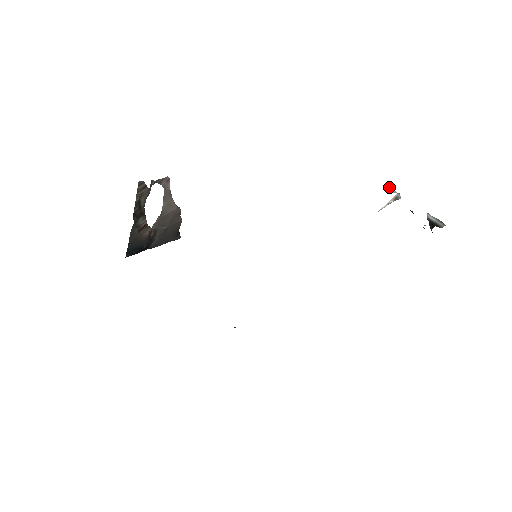
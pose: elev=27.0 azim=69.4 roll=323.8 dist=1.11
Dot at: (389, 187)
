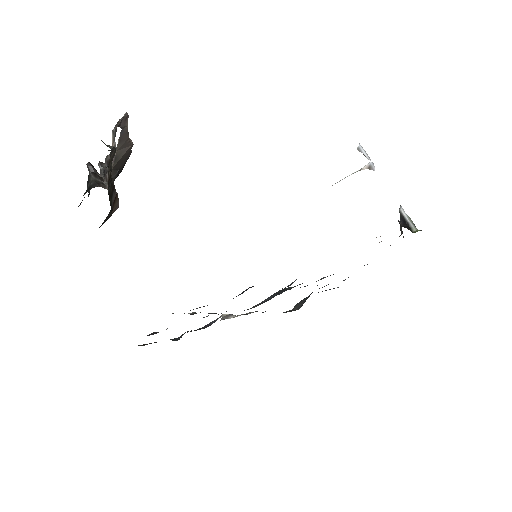
Dot at: occluded
